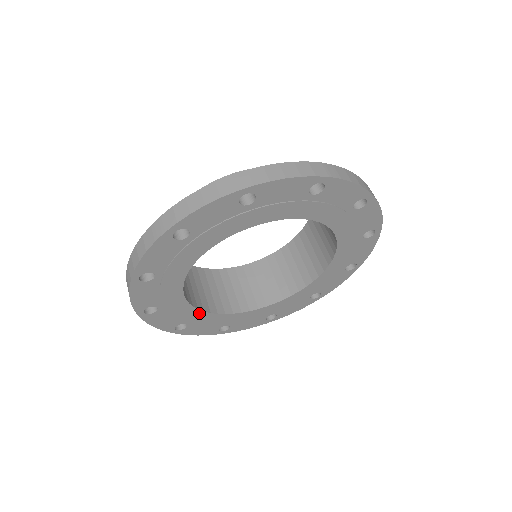
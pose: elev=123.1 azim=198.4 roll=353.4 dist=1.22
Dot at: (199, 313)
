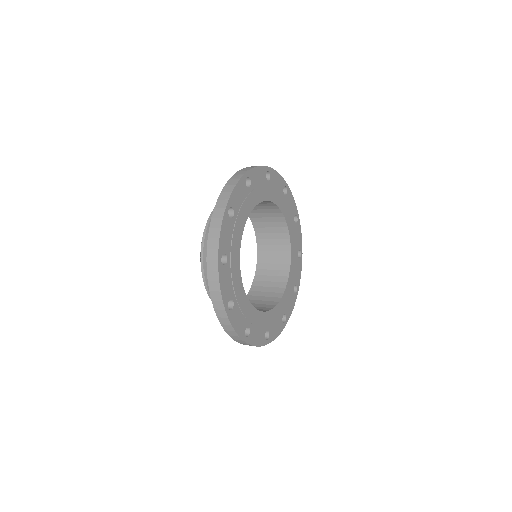
Dot at: (241, 289)
